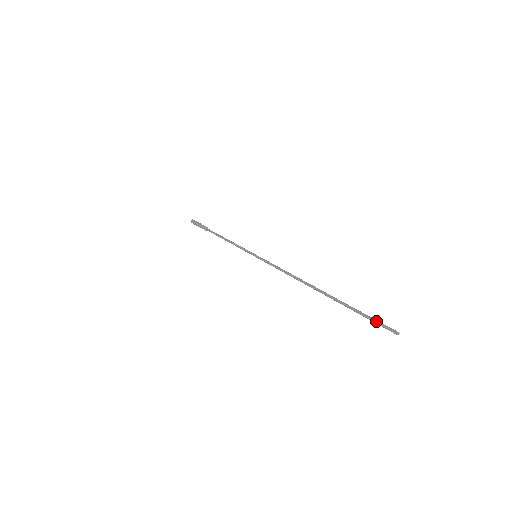
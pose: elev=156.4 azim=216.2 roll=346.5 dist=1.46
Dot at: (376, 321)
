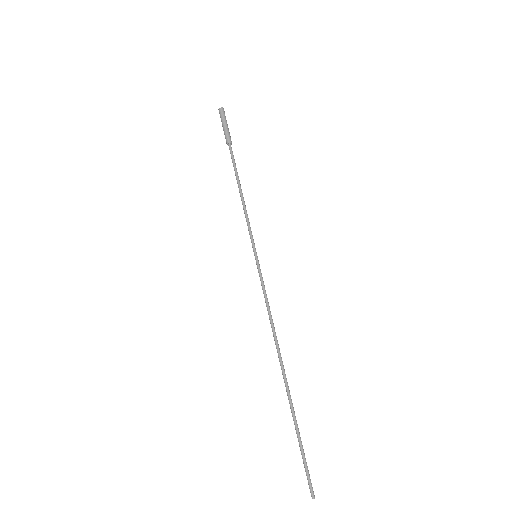
Dot at: (307, 467)
